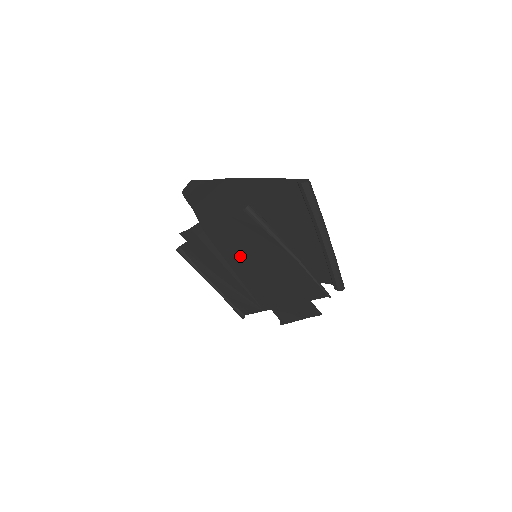
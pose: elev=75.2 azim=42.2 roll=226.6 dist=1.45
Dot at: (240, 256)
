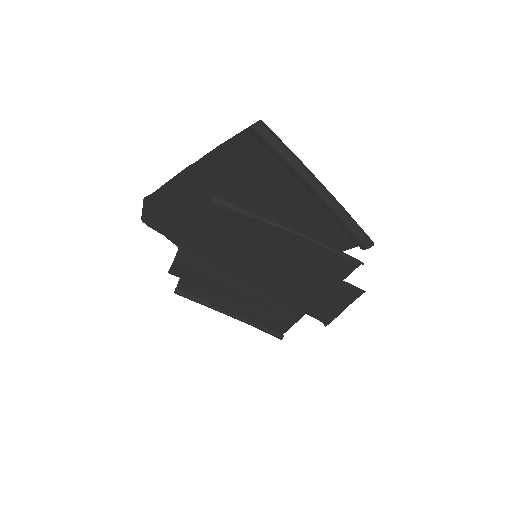
Dot at: (240, 266)
